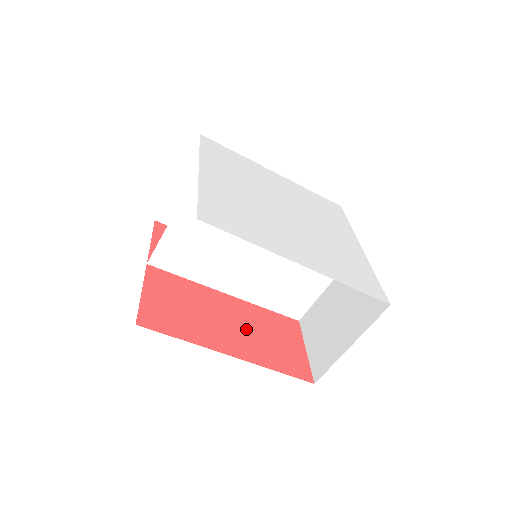
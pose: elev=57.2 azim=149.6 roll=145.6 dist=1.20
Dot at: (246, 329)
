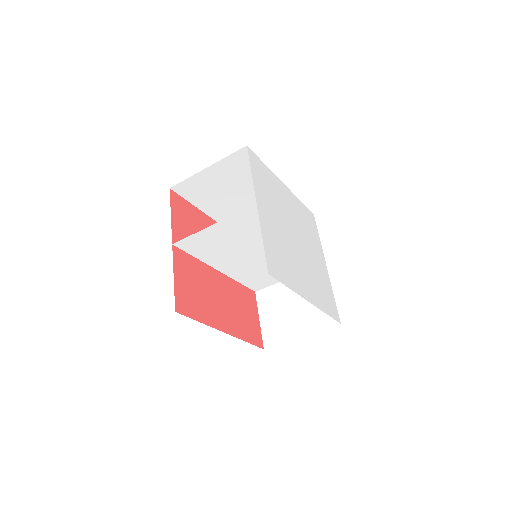
Dot at: (230, 305)
